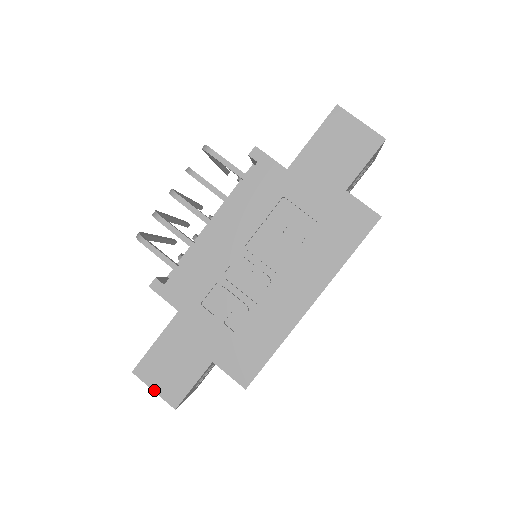
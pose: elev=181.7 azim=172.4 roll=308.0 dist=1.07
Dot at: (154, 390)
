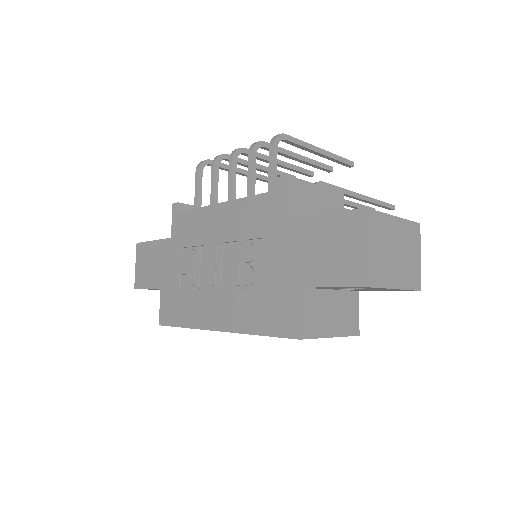
Dot at: (136, 266)
